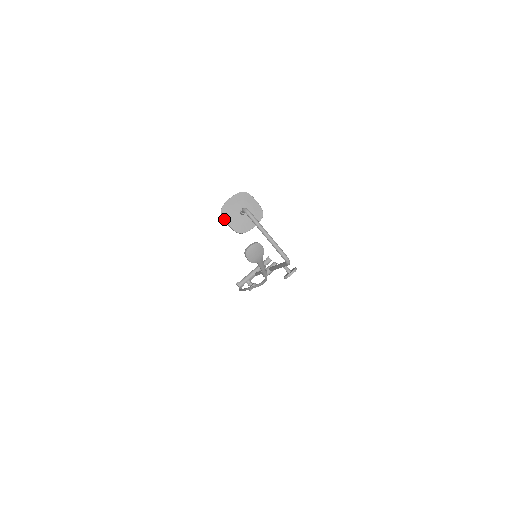
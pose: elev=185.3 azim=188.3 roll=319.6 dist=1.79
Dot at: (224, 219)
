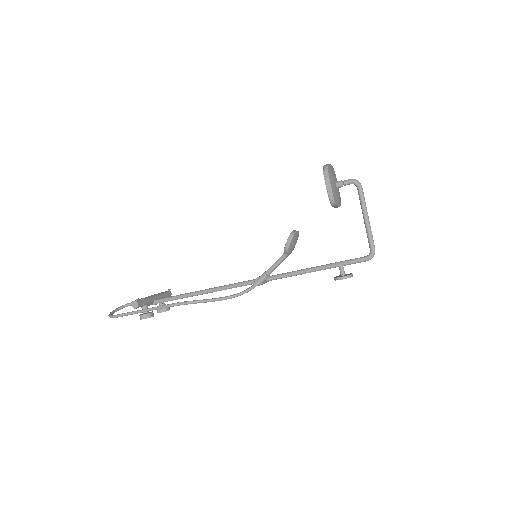
Dot at: (329, 177)
